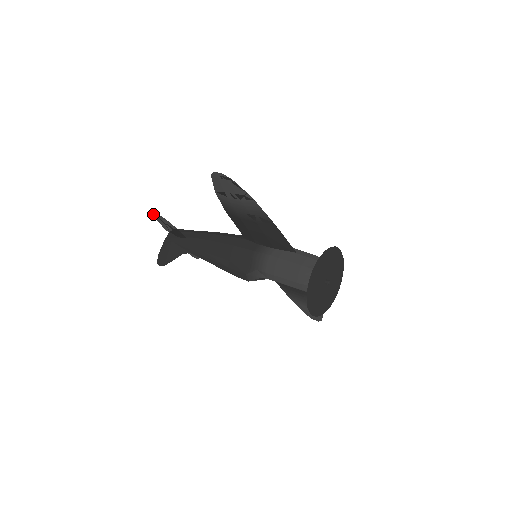
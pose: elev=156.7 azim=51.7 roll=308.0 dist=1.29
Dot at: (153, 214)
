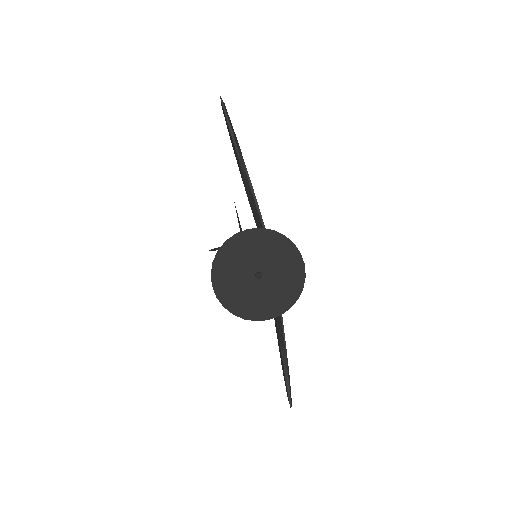
Dot at: occluded
